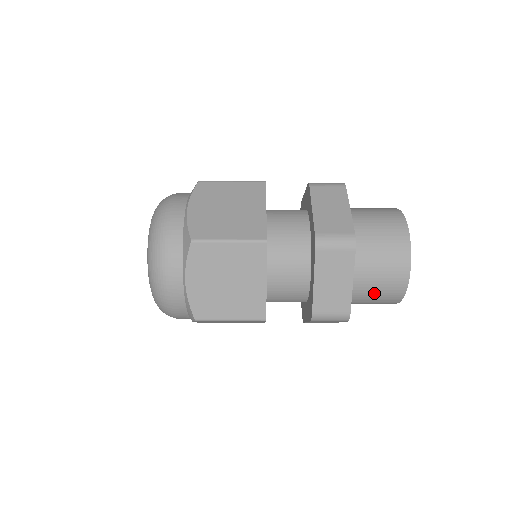
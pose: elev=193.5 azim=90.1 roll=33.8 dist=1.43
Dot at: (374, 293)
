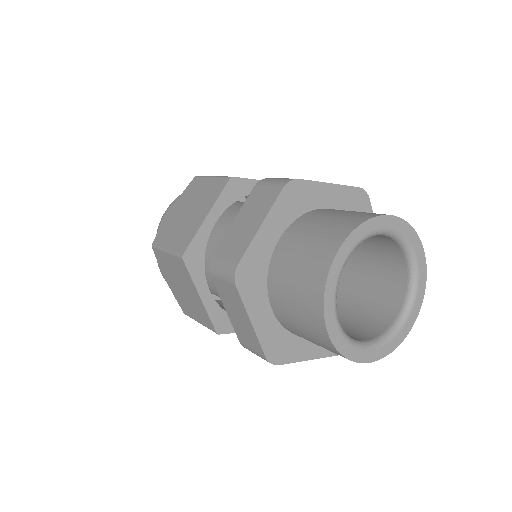
Dot at: occluded
